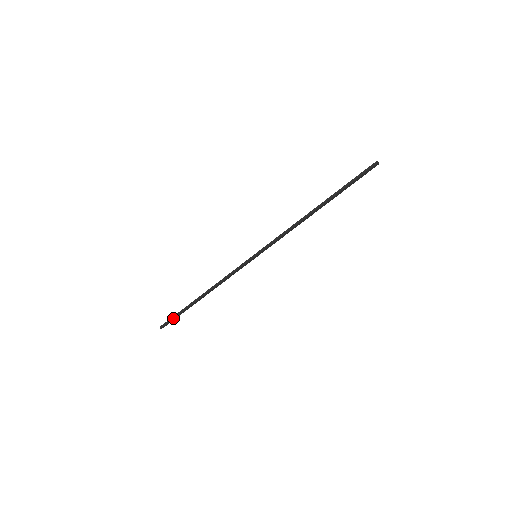
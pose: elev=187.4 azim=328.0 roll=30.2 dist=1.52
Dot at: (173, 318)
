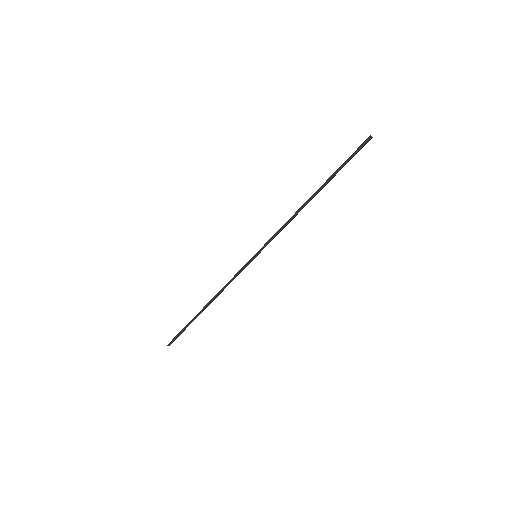
Dot at: (180, 334)
